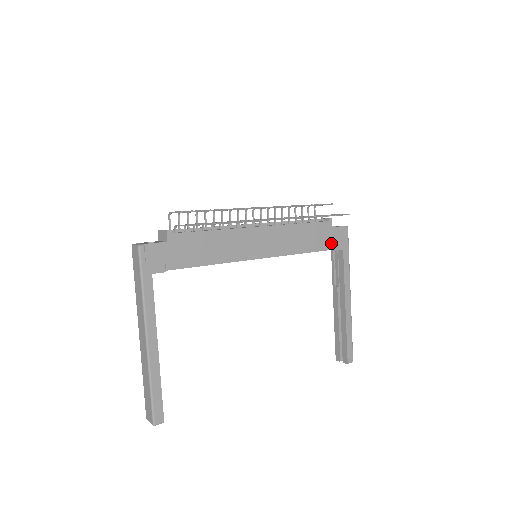
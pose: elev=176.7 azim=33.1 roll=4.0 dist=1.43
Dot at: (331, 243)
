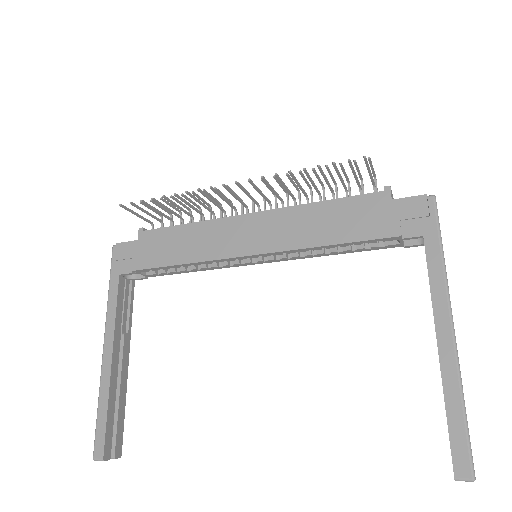
Dot at: (390, 226)
